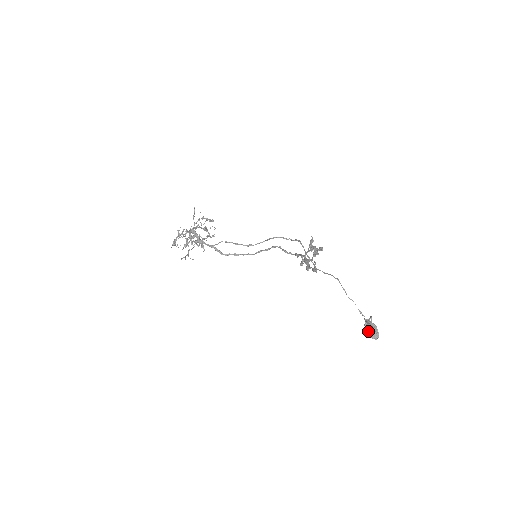
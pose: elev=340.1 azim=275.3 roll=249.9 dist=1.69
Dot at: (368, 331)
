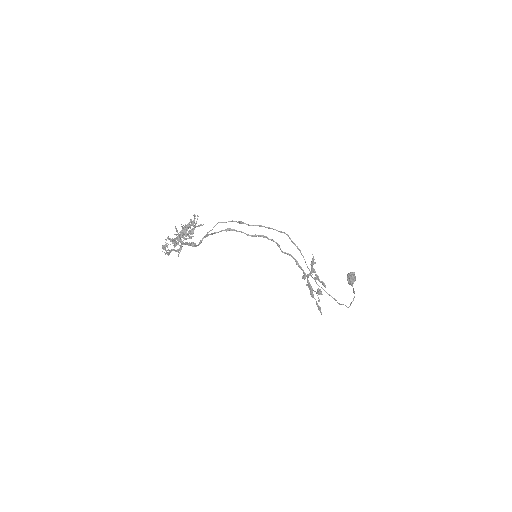
Dot at: (349, 284)
